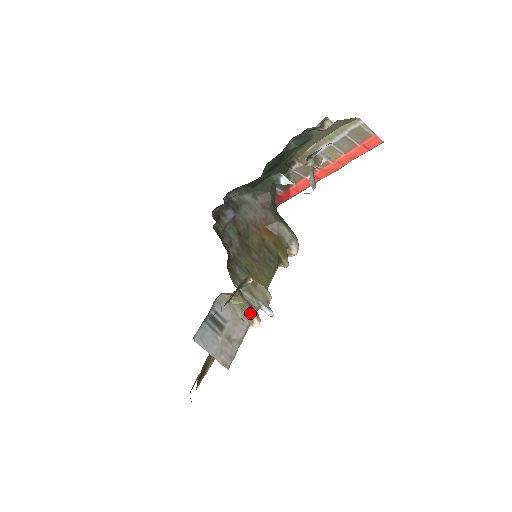
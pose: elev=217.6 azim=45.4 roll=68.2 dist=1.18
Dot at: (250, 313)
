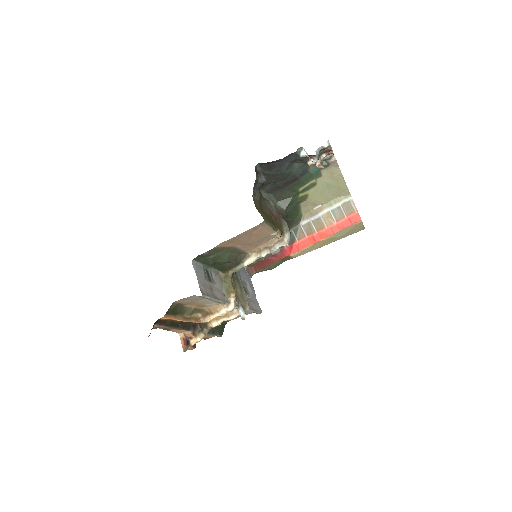
Dot at: (232, 293)
